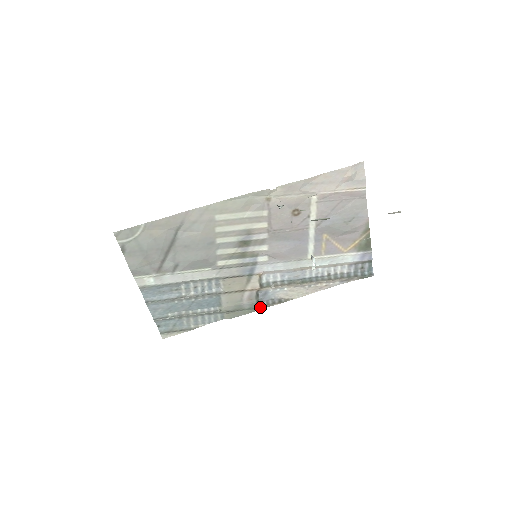
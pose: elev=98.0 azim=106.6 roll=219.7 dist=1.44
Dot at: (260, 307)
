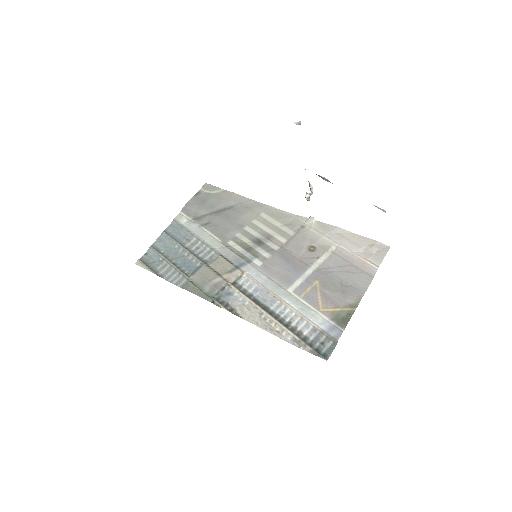
Dot at: (214, 300)
